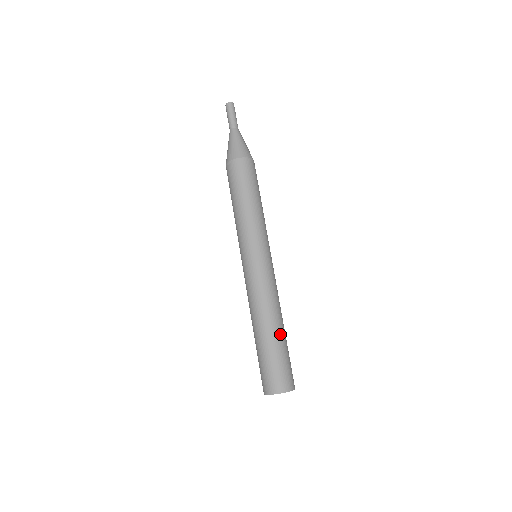
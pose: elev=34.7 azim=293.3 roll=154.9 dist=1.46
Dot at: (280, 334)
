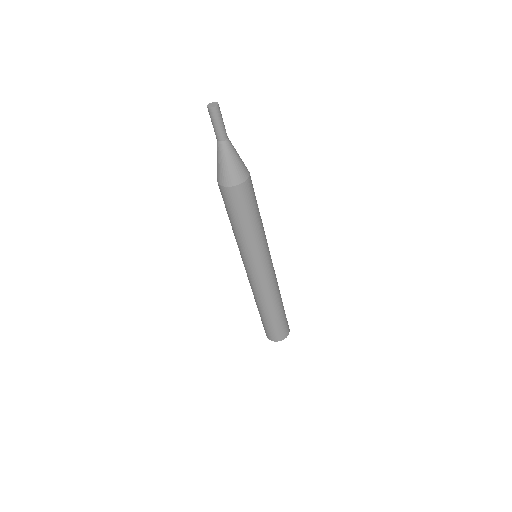
Dot at: (280, 310)
